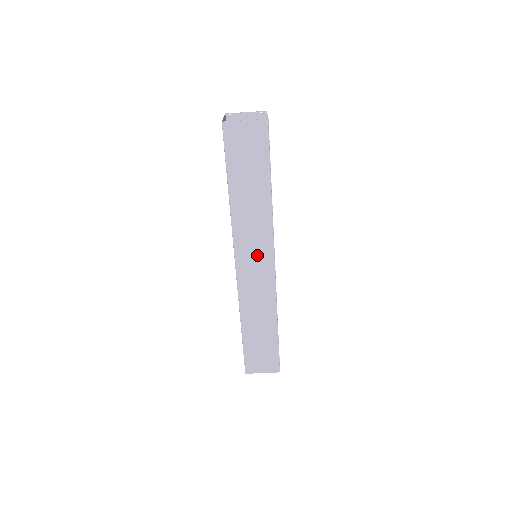
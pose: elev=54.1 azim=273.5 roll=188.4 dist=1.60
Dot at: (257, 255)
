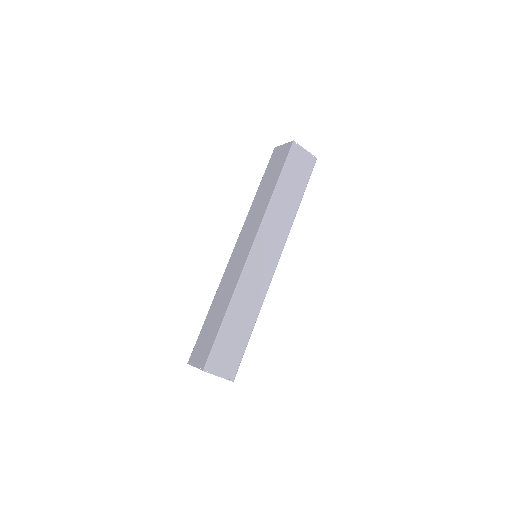
Dot at: (270, 248)
